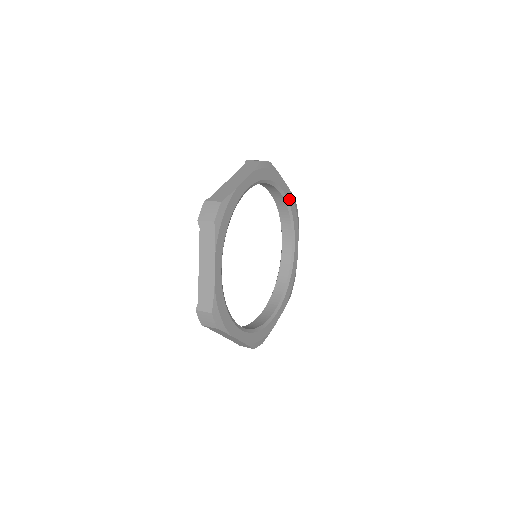
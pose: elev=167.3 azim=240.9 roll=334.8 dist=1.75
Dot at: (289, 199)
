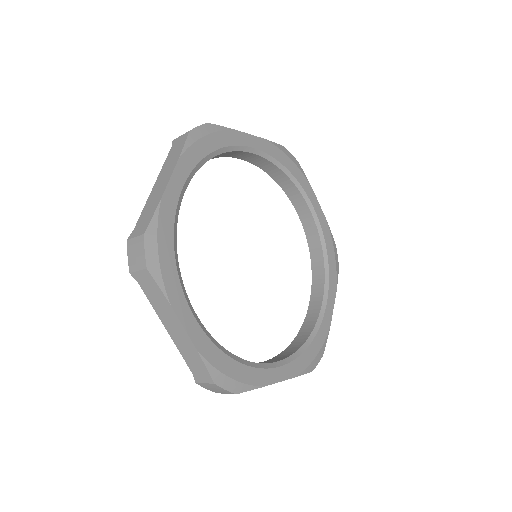
Dot at: (323, 229)
